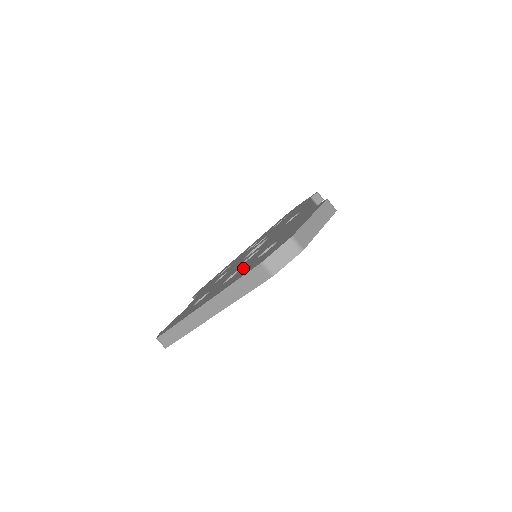
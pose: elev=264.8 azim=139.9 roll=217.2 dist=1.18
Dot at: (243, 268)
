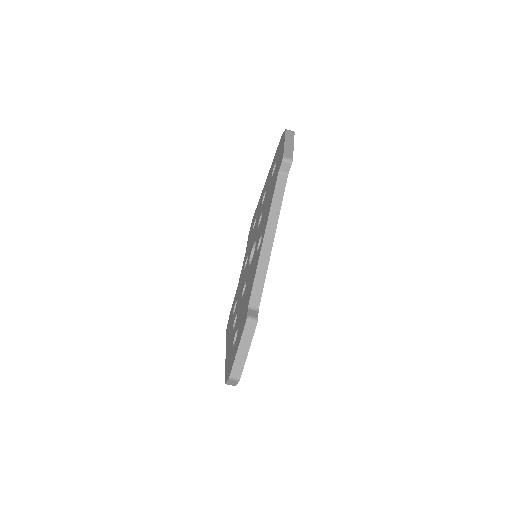
Dot at: (233, 334)
